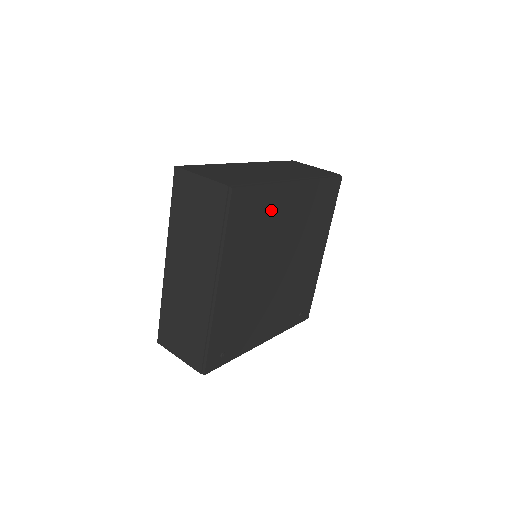
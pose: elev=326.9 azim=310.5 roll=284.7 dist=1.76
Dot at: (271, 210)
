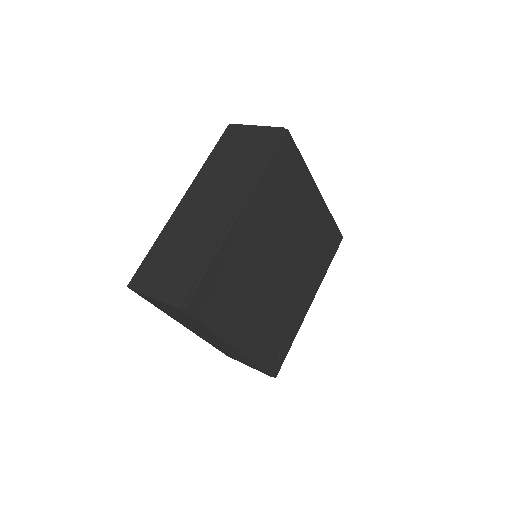
Dot at: (235, 261)
